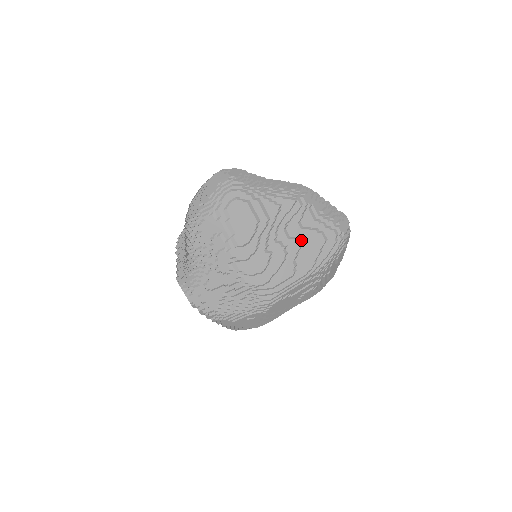
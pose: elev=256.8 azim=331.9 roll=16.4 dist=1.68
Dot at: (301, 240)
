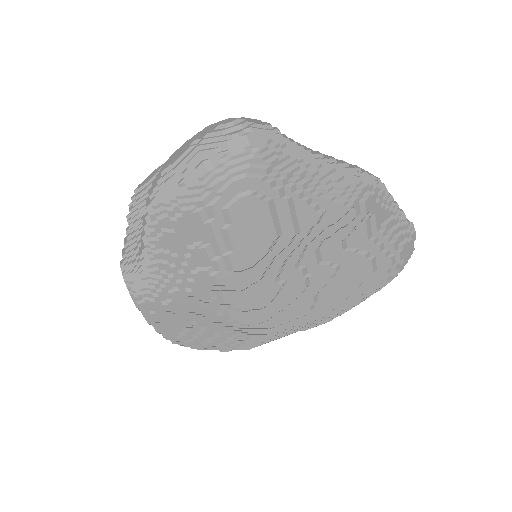
Dot at: (337, 267)
